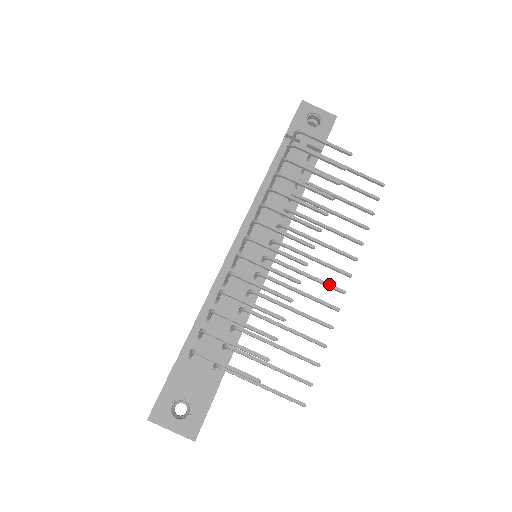
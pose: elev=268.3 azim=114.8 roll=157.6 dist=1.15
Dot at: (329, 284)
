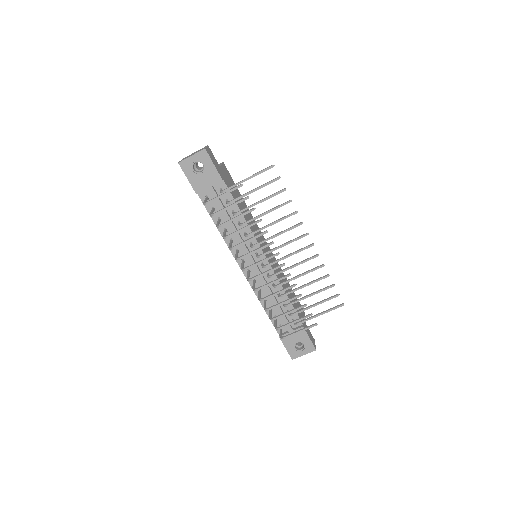
Dot at: (302, 249)
